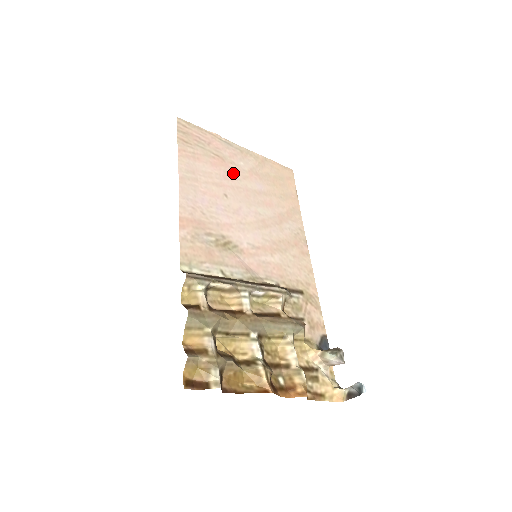
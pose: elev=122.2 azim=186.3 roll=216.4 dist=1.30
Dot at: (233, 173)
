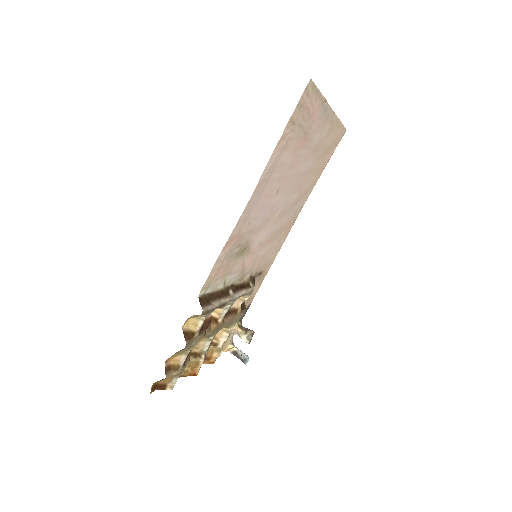
Dot at: (302, 156)
